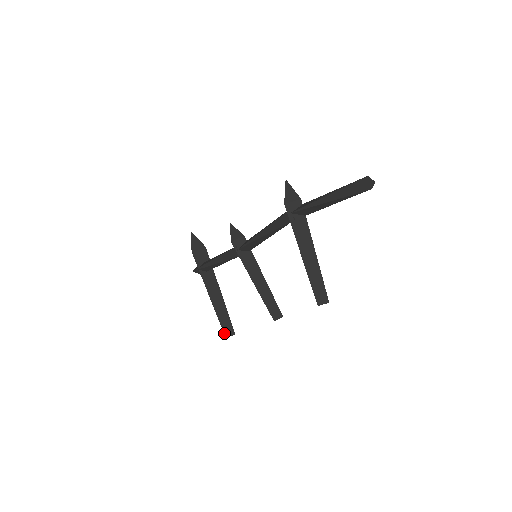
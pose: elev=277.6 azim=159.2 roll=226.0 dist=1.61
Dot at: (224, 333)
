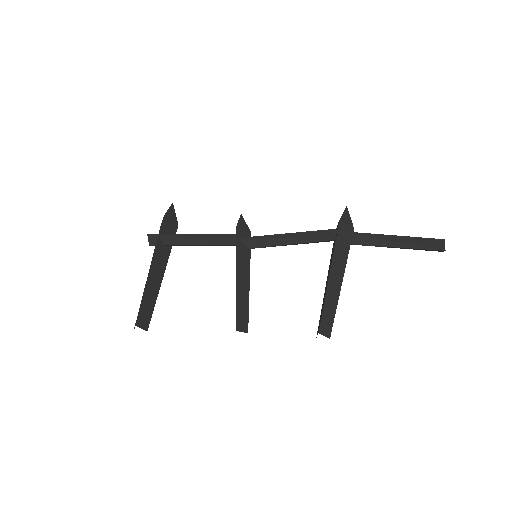
Dot at: (138, 318)
